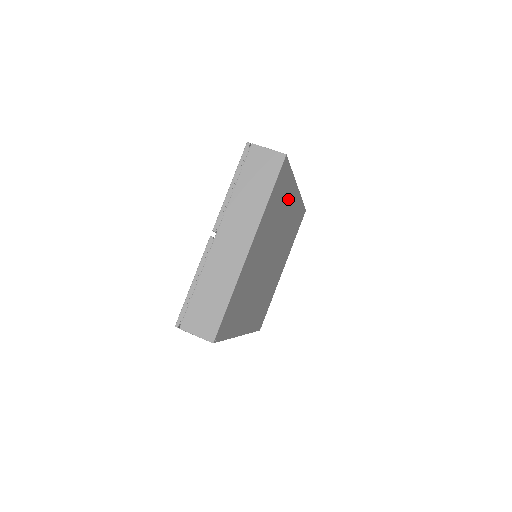
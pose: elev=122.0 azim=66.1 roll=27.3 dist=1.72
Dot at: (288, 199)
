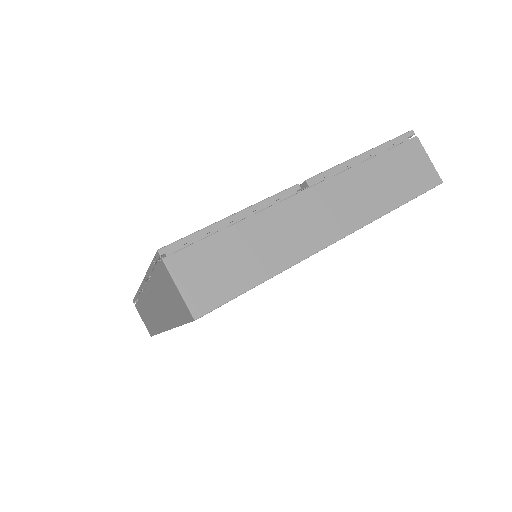
Dot at: occluded
